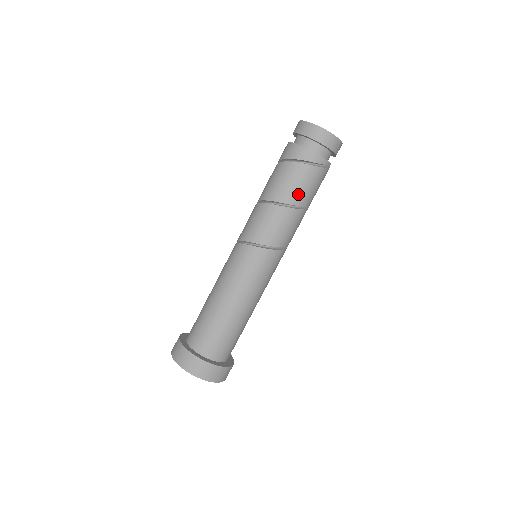
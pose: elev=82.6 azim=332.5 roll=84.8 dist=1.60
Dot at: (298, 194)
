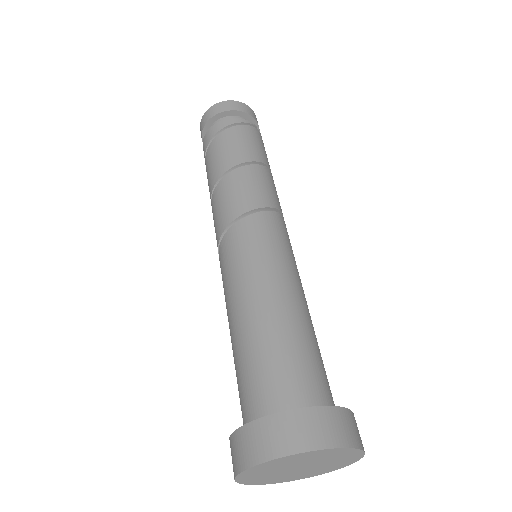
Dot at: (234, 155)
